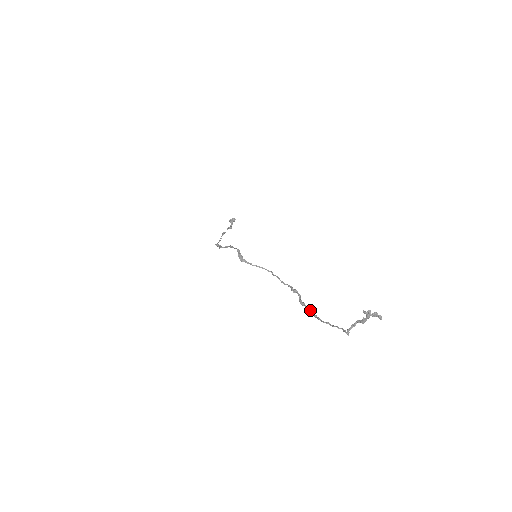
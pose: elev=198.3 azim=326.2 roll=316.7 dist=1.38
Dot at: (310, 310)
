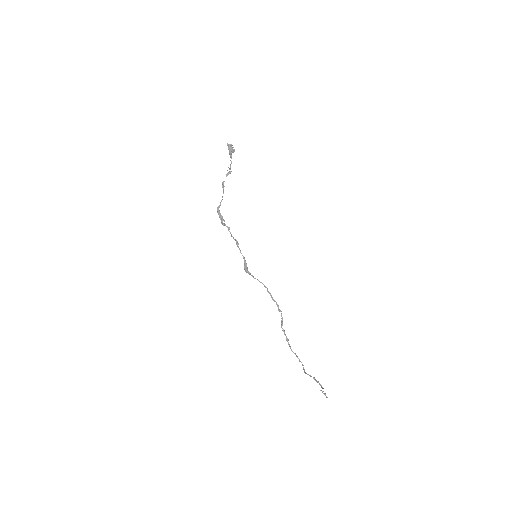
Dot at: (287, 340)
